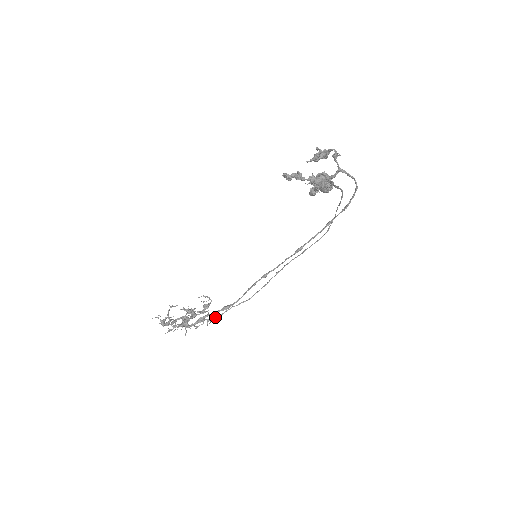
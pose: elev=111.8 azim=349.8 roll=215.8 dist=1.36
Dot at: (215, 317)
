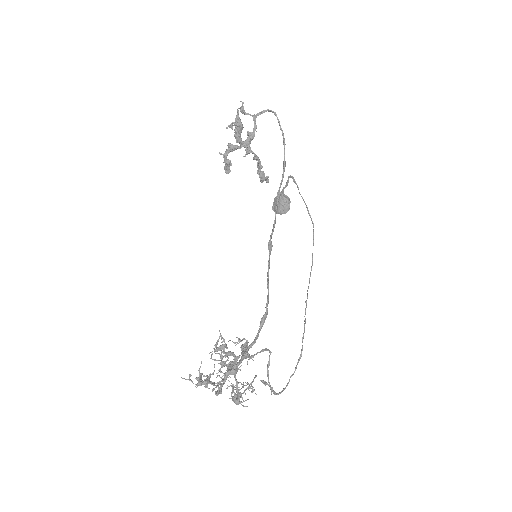
Dot at: (267, 366)
